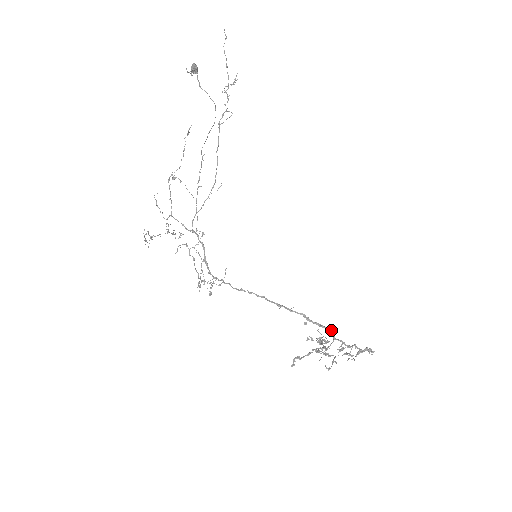
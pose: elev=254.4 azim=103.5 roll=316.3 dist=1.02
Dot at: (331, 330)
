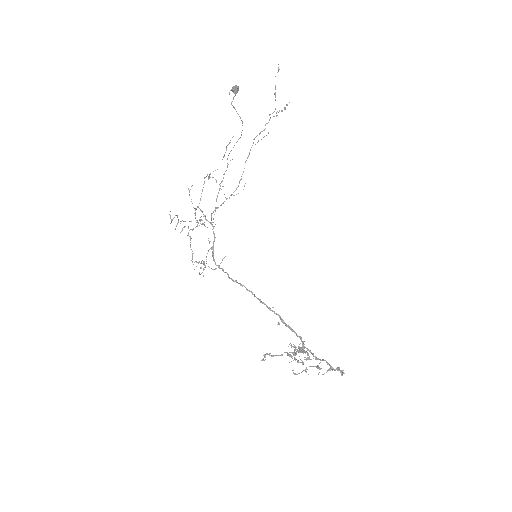
Dot at: (301, 337)
